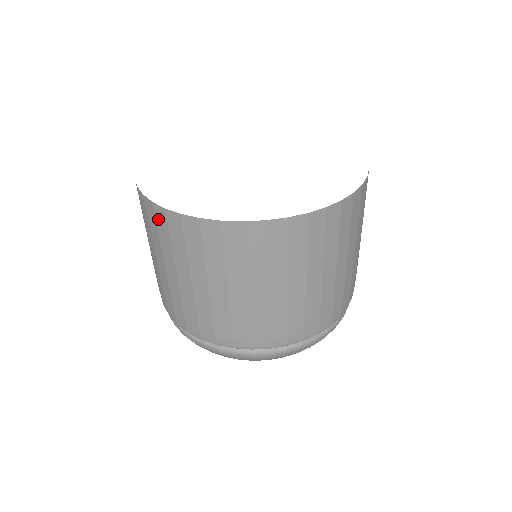
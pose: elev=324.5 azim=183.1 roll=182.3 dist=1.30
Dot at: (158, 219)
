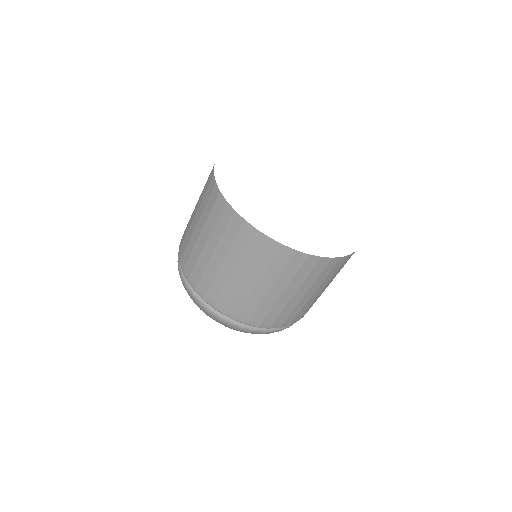
Dot at: (267, 249)
